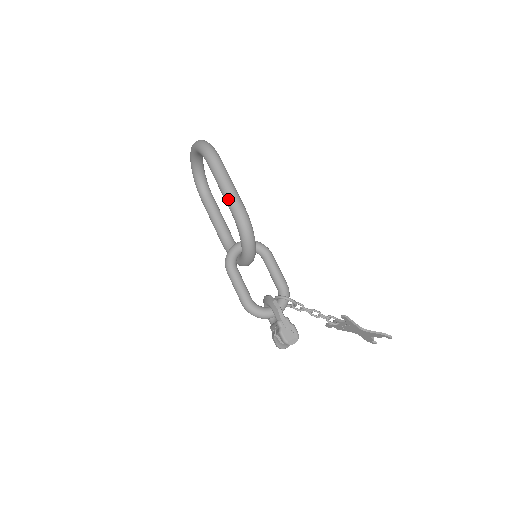
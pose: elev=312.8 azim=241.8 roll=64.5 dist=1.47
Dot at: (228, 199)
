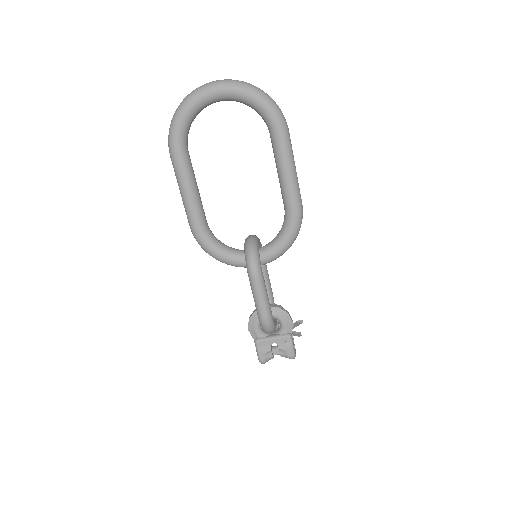
Dot at: (296, 190)
